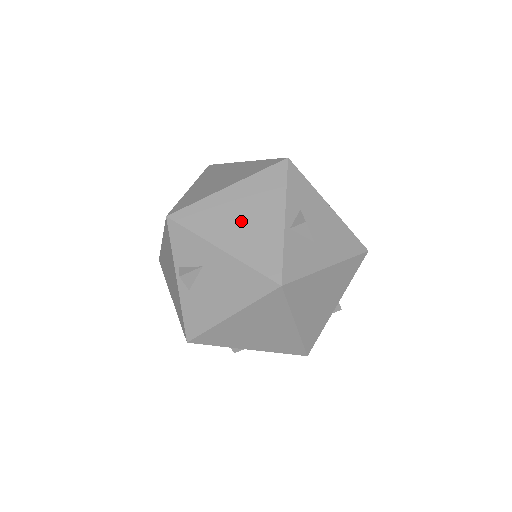
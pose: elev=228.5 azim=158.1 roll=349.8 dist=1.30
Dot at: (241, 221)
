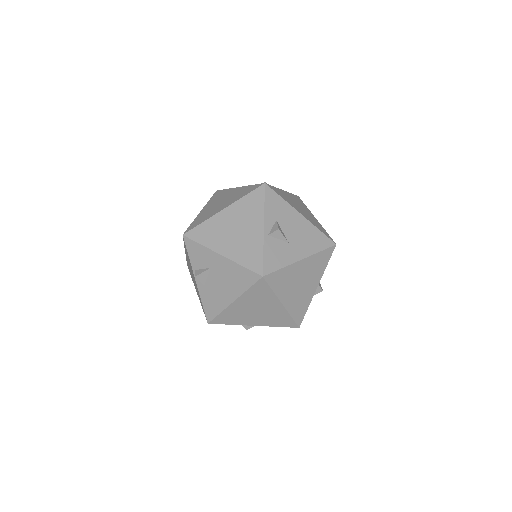
Dot at: (234, 233)
